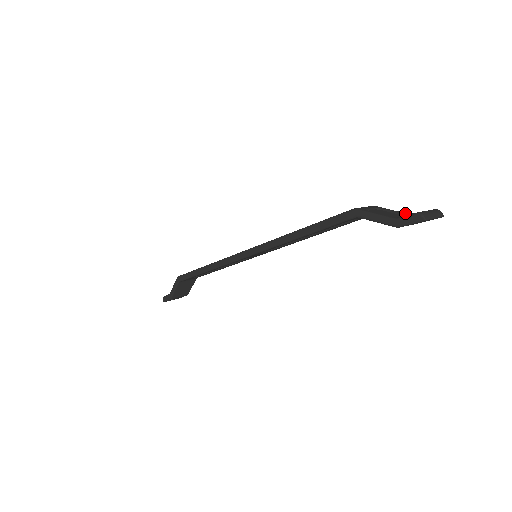
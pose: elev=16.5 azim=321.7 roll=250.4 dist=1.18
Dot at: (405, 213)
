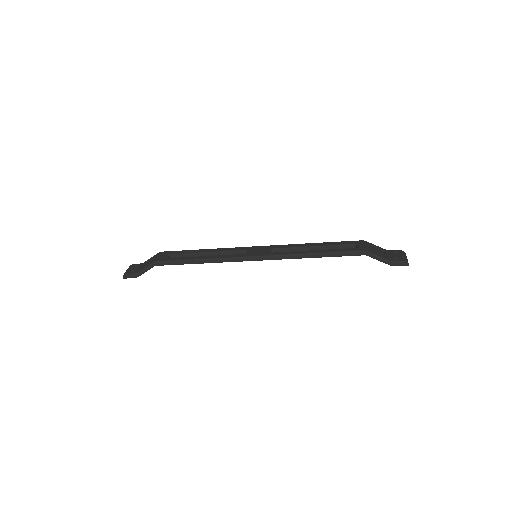
Dot at: (384, 249)
